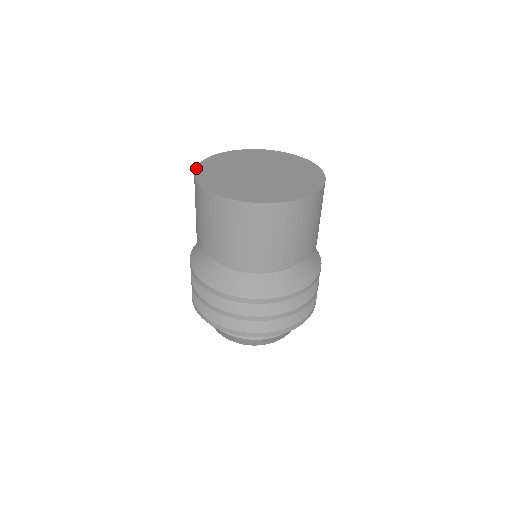
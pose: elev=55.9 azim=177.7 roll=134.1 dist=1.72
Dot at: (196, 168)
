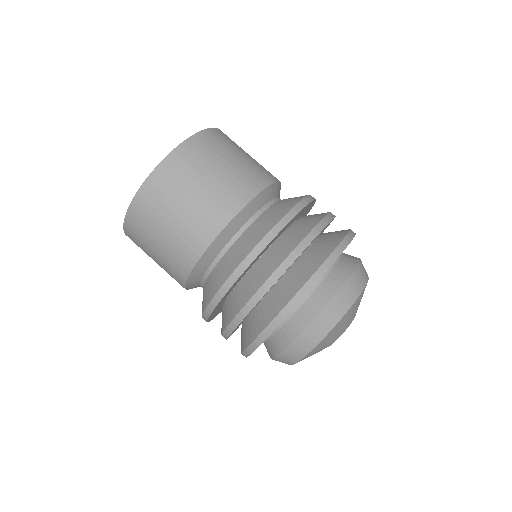
Dot at: occluded
